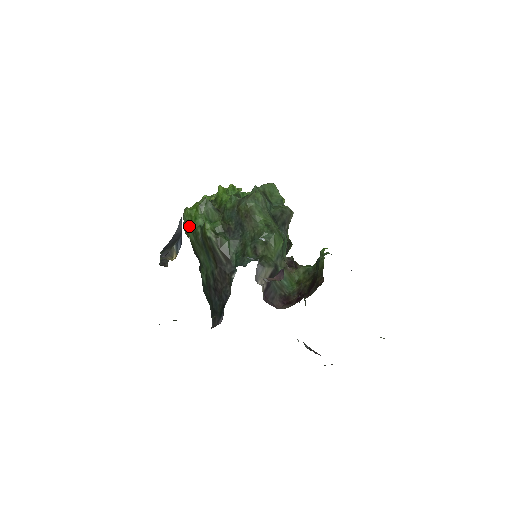
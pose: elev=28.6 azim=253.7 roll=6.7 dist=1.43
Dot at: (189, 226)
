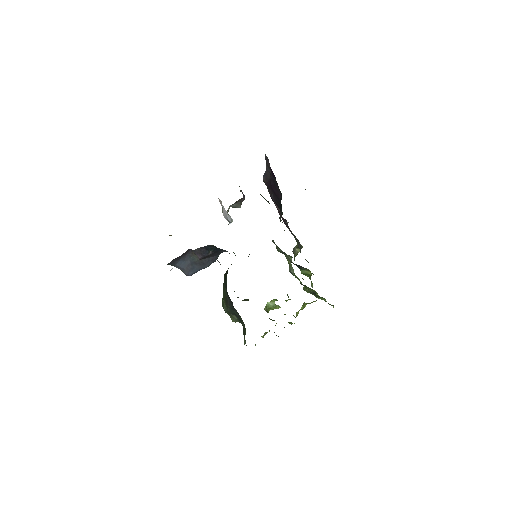
Dot at: occluded
